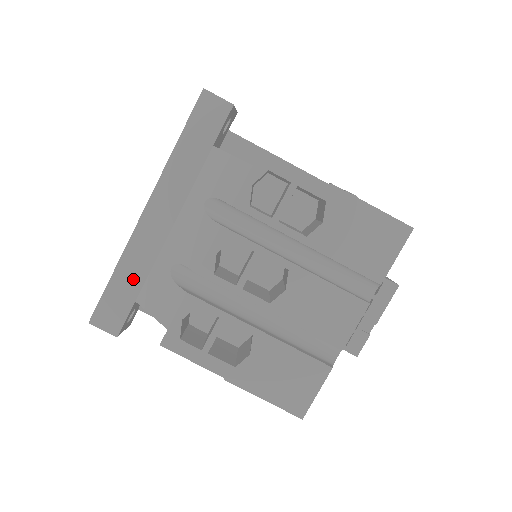
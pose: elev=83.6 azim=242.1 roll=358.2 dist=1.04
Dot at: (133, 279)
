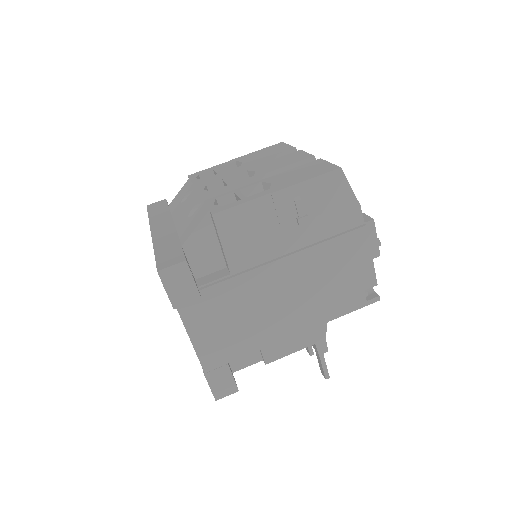
Dot at: (170, 244)
